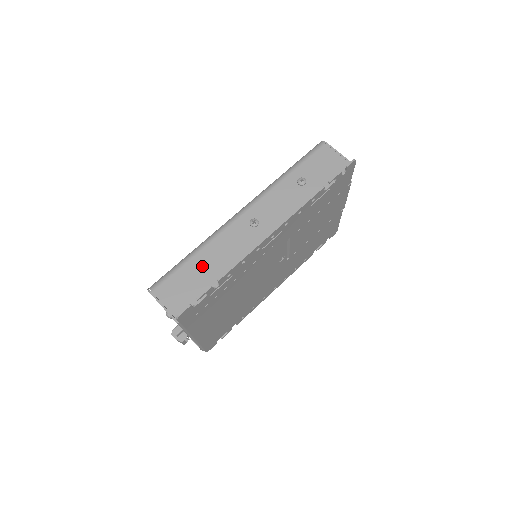
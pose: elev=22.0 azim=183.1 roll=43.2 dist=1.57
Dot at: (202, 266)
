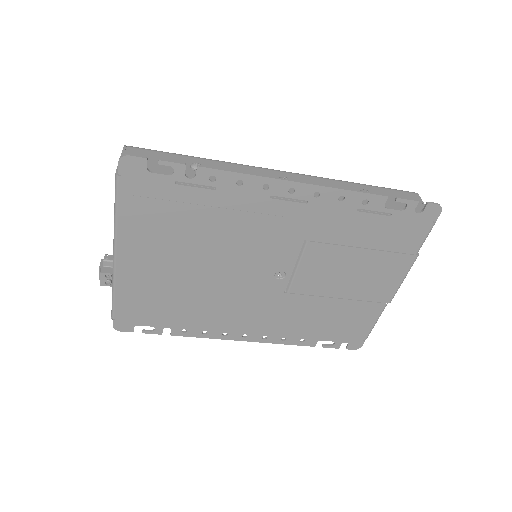
Dot at: occluded
